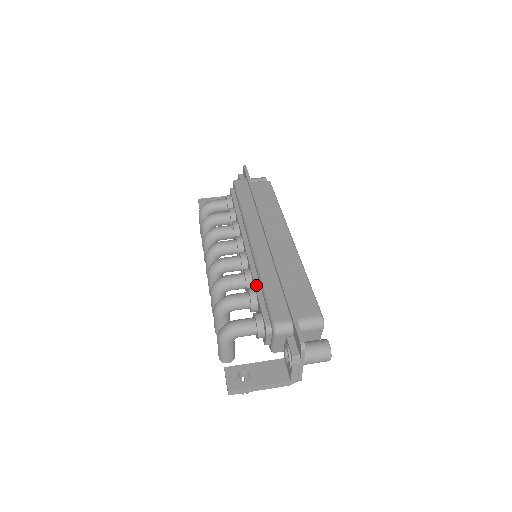
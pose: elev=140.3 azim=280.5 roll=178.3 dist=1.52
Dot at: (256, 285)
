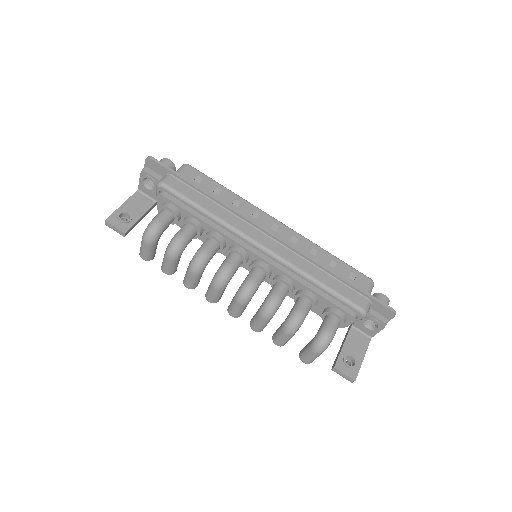
Dot at: (310, 287)
